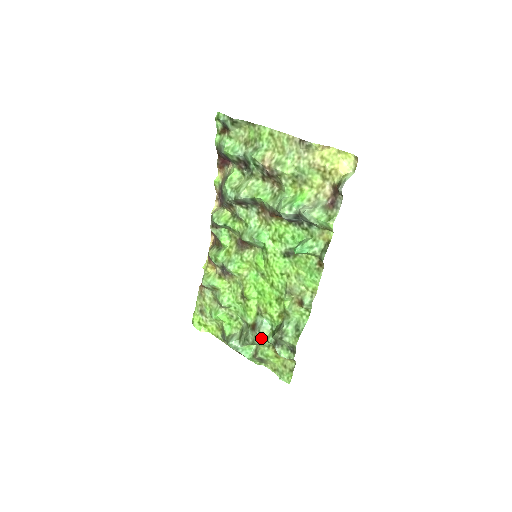
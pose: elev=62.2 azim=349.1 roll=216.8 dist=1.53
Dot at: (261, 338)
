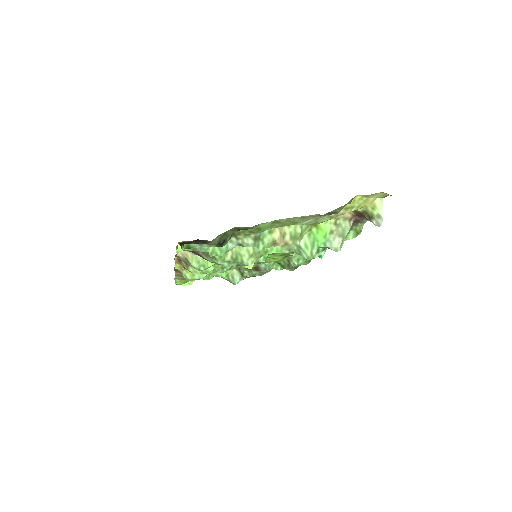
Dot at: (269, 271)
